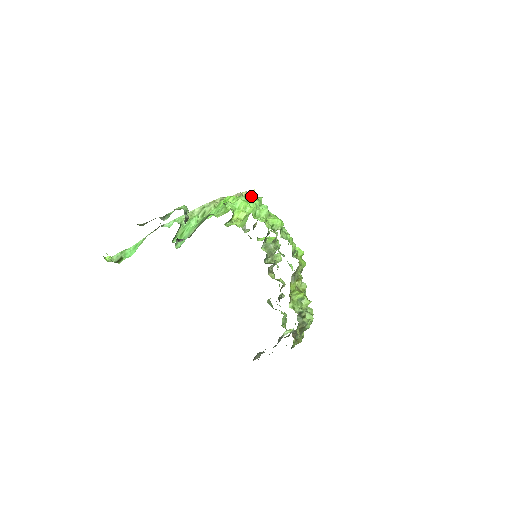
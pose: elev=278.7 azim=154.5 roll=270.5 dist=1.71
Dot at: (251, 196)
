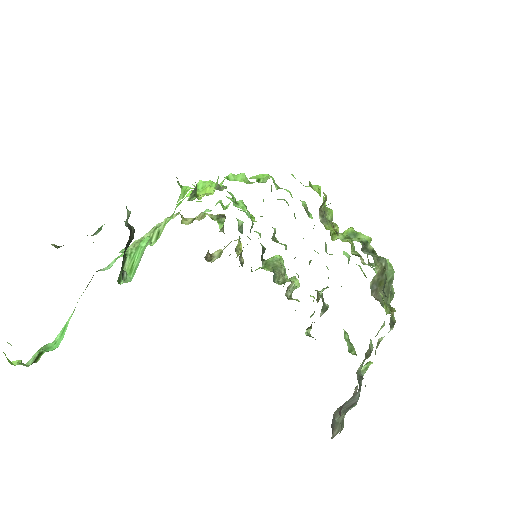
Dot at: occluded
